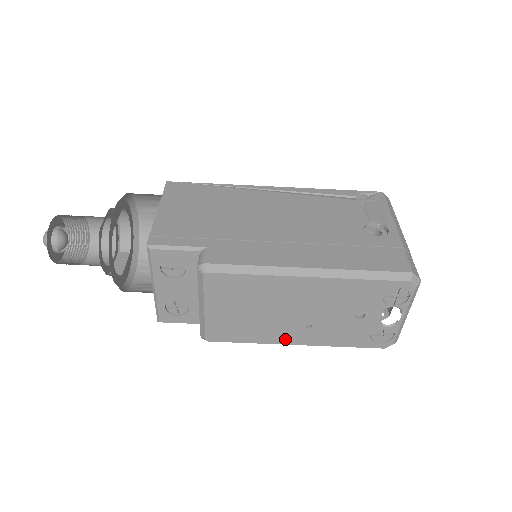
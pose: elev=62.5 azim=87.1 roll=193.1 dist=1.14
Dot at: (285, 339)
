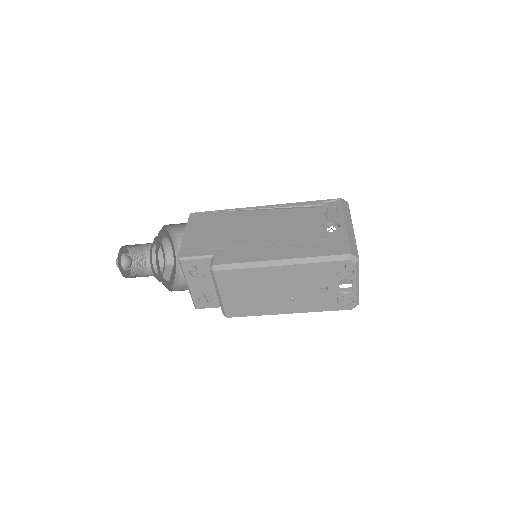
Dot at: (279, 310)
